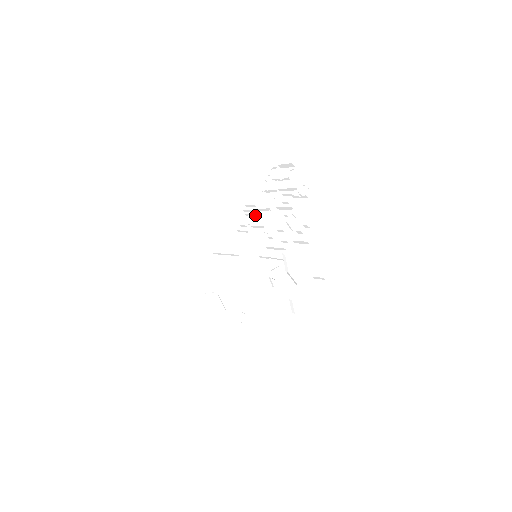
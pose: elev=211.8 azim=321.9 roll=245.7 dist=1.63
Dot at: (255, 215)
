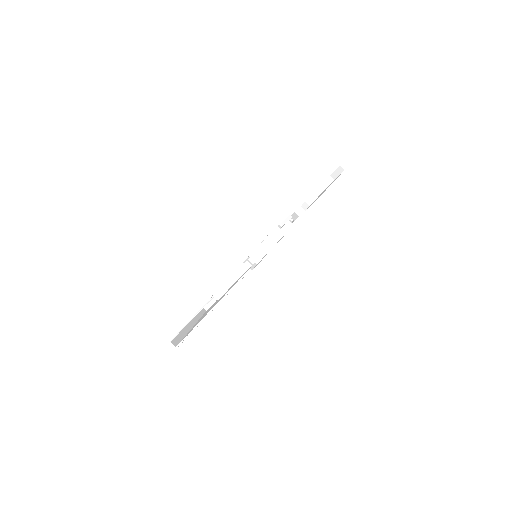
Dot at: occluded
